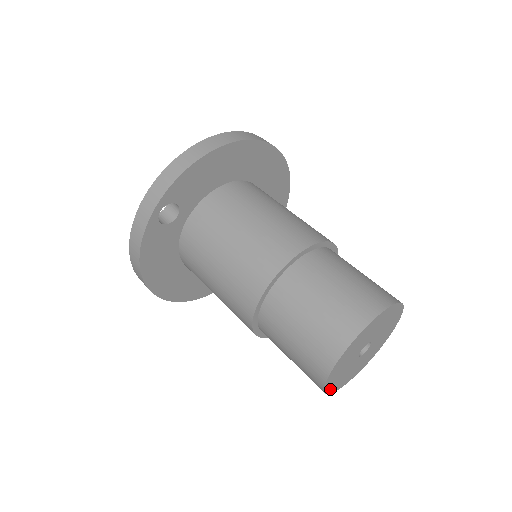
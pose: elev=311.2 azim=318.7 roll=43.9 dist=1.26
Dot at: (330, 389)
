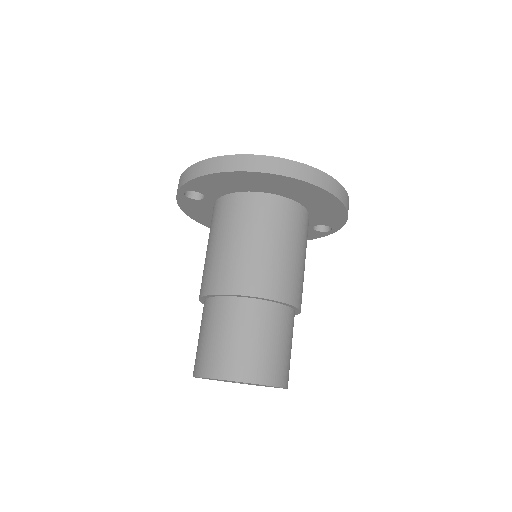
Dot at: (217, 380)
